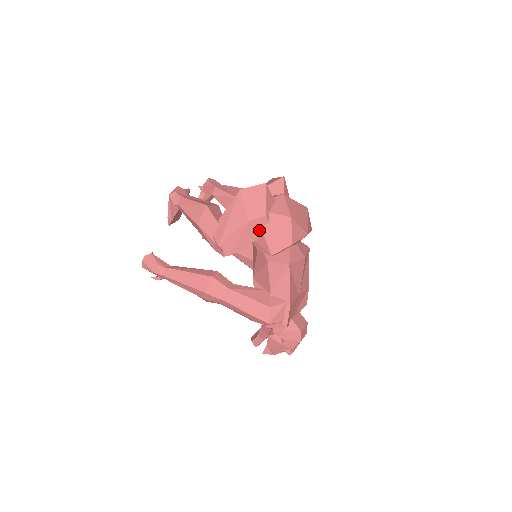
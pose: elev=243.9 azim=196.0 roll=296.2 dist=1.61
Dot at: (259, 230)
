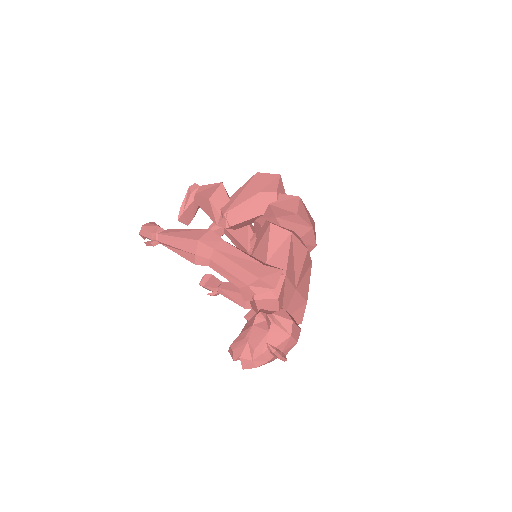
Dot at: (267, 205)
